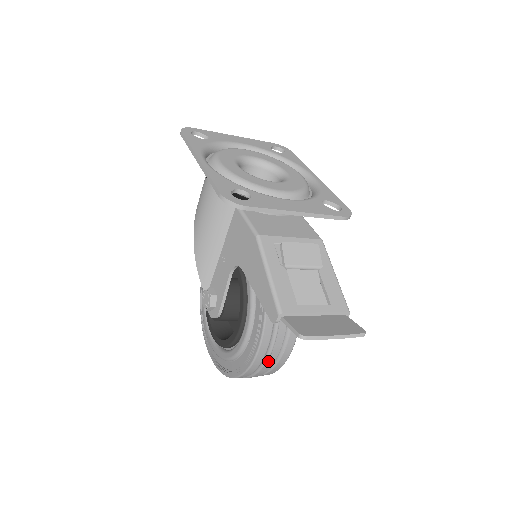
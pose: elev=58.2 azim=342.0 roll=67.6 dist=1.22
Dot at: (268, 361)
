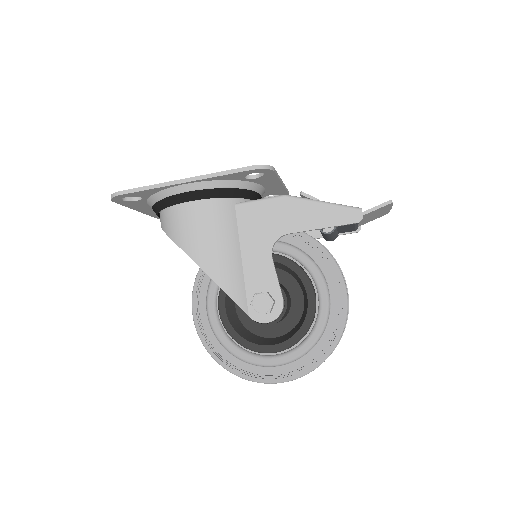
Dot at: (348, 299)
